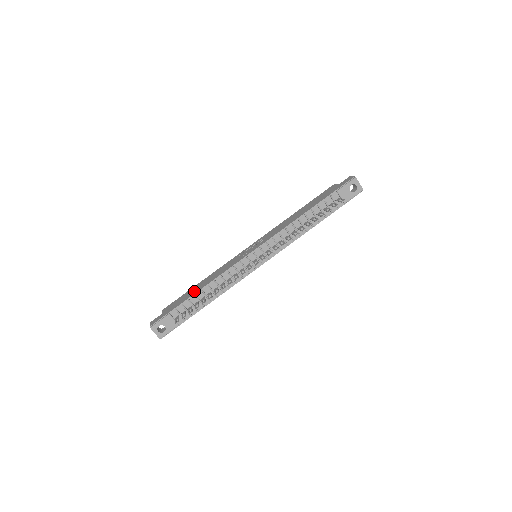
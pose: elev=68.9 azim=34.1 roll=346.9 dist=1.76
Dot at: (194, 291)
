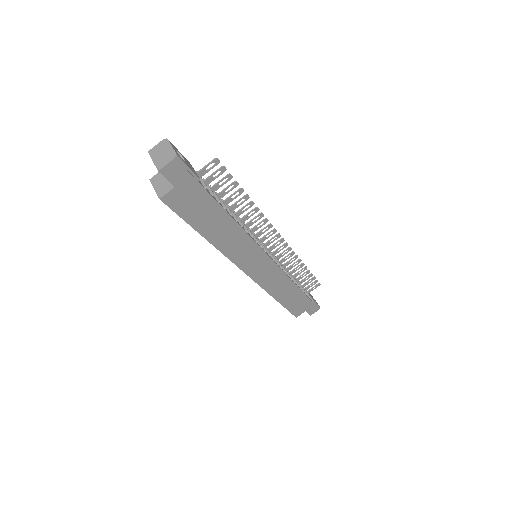
Dot at: occluded
